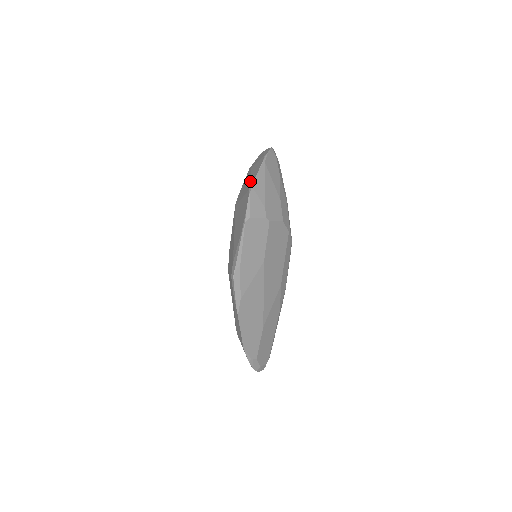
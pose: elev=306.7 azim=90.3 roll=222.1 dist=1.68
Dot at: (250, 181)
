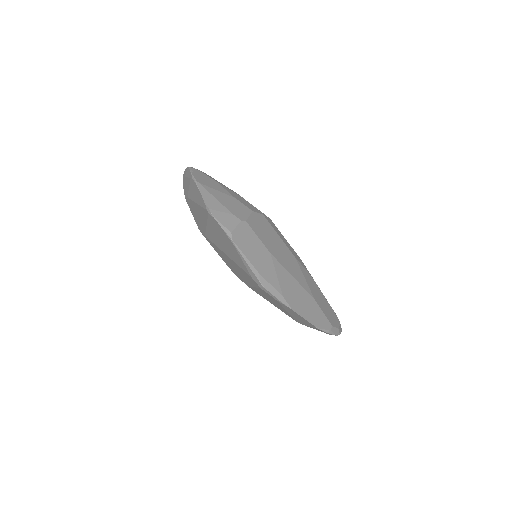
Dot at: (201, 207)
